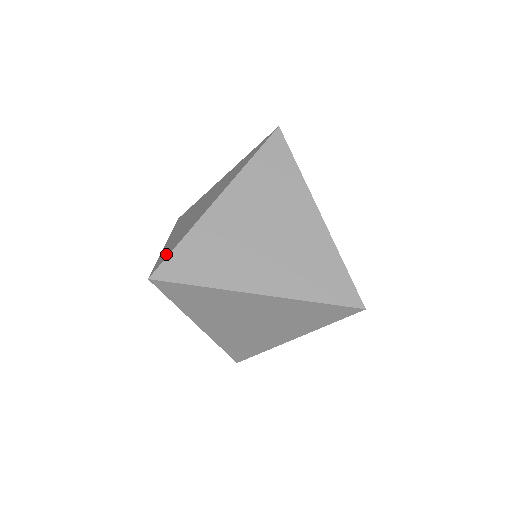
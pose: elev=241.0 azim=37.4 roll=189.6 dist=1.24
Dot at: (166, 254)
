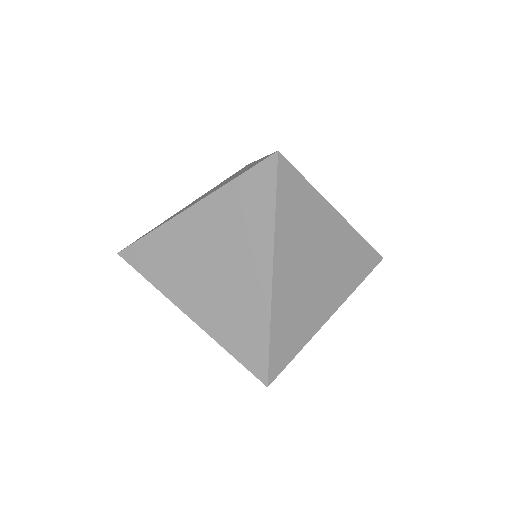
Dot at: occluded
